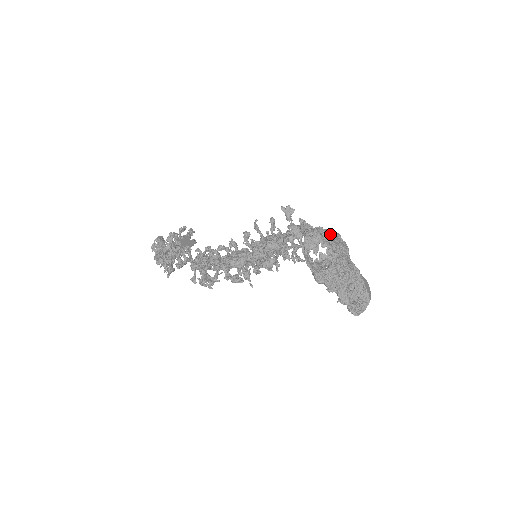
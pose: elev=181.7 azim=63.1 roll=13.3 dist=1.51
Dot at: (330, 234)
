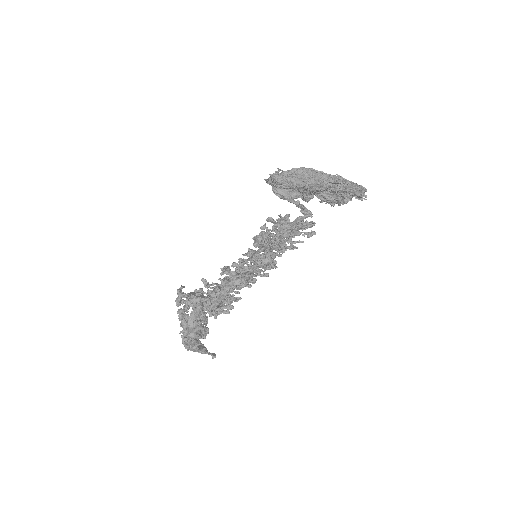
Dot at: occluded
